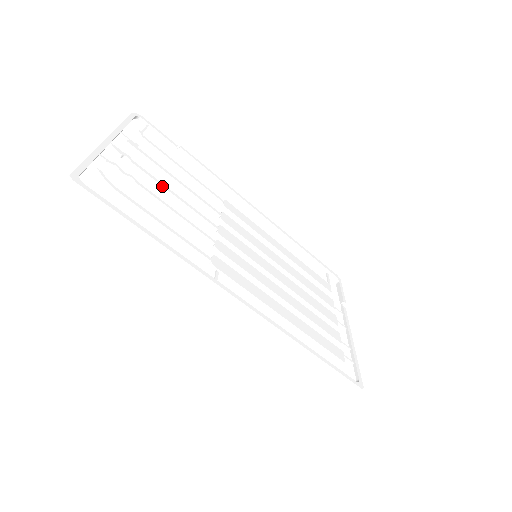
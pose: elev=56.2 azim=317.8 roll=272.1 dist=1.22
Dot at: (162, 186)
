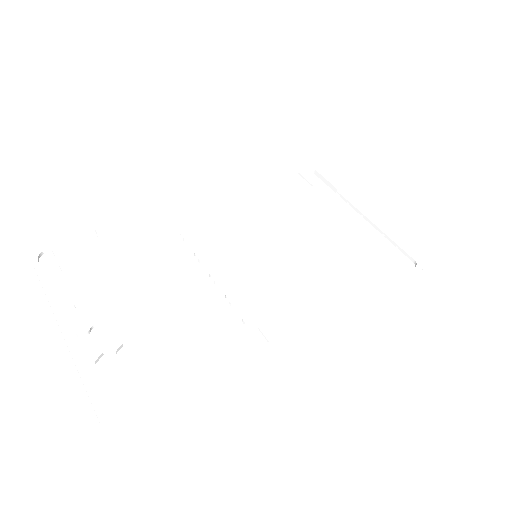
Dot at: (143, 309)
